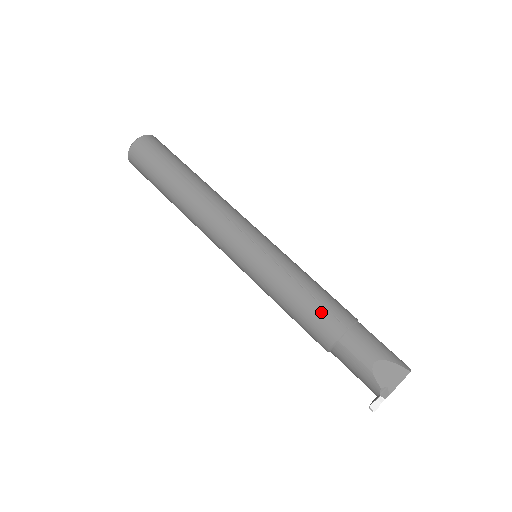
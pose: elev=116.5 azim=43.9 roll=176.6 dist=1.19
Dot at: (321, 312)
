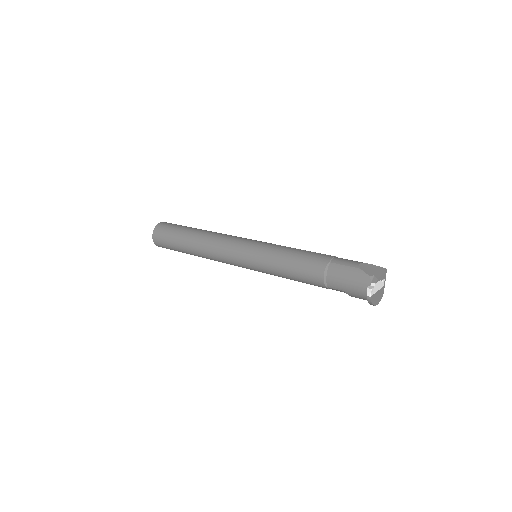
Dot at: (312, 254)
